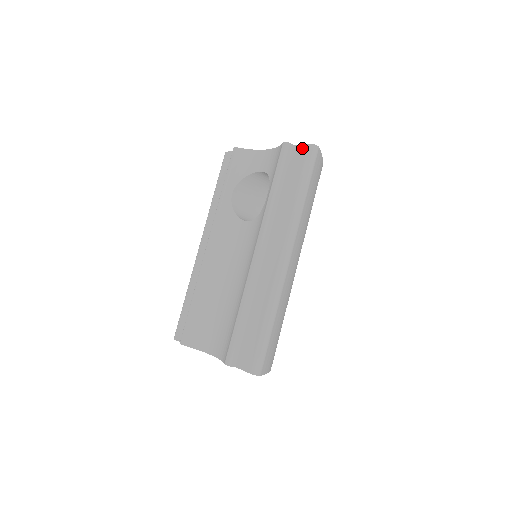
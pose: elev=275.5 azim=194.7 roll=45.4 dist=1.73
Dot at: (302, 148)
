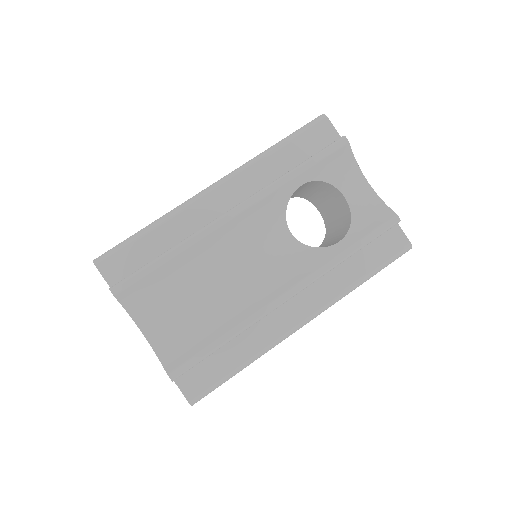
Dot at: (402, 238)
